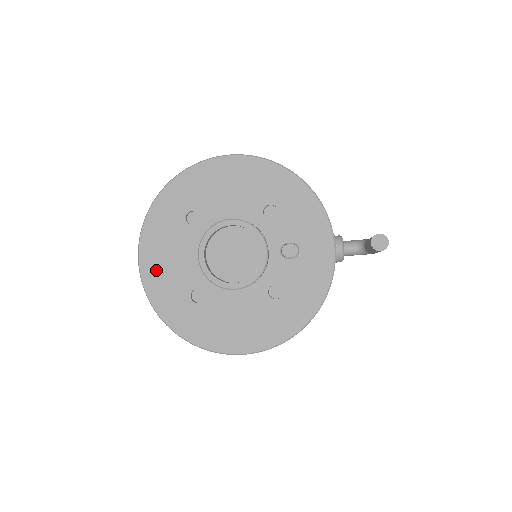
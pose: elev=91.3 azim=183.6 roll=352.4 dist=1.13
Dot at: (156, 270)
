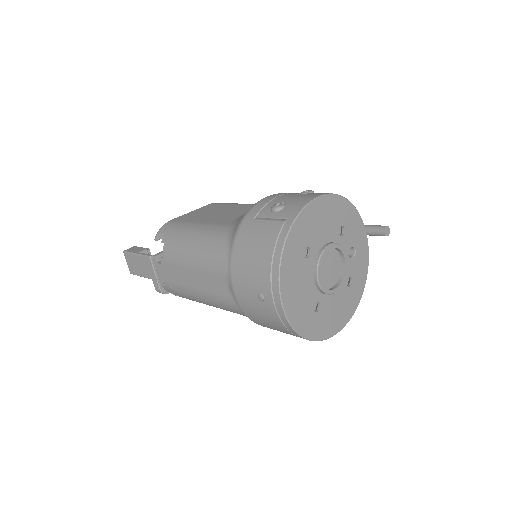
Dot at: (293, 302)
